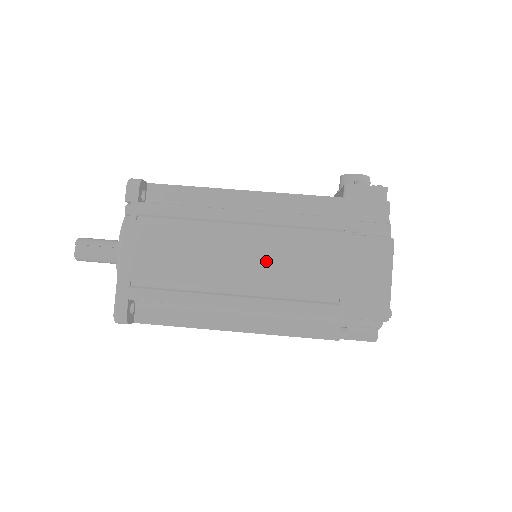
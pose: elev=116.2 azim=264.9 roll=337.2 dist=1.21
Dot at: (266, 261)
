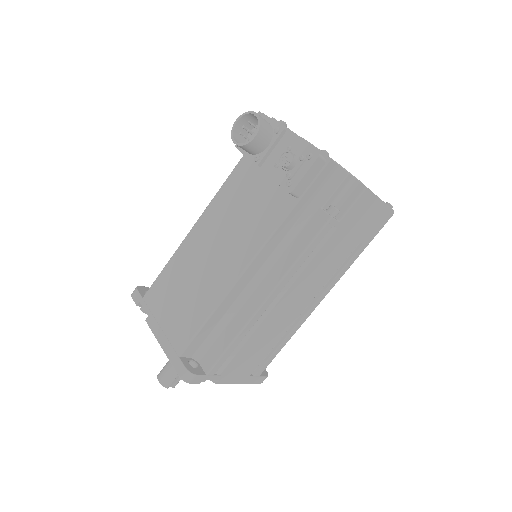
Dot at: (306, 289)
